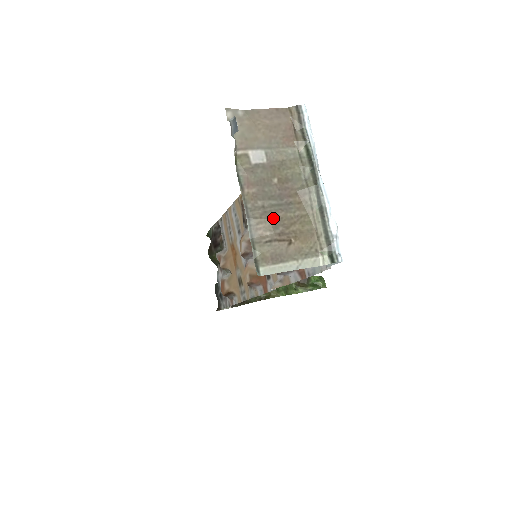
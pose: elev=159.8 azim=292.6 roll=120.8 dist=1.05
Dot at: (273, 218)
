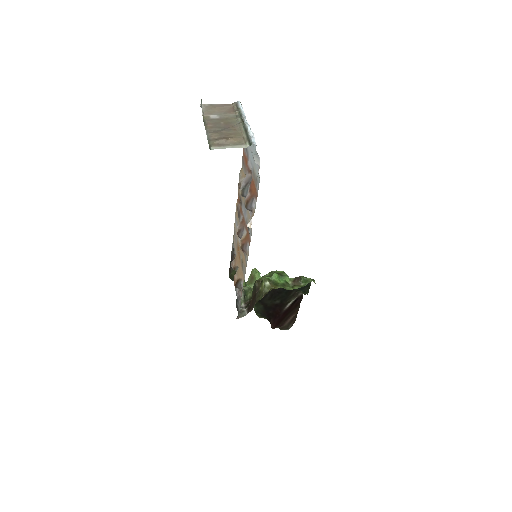
Dot at: (220, 132)
